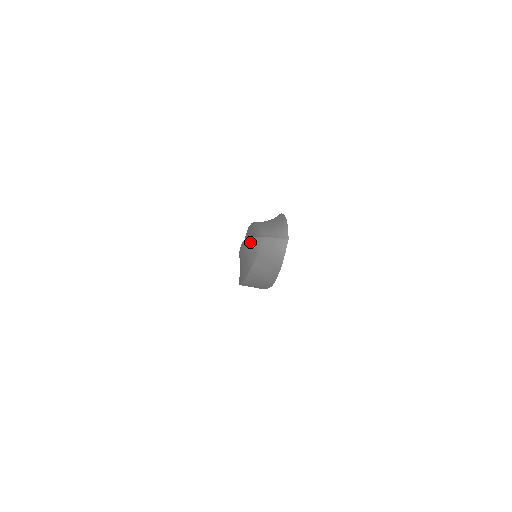
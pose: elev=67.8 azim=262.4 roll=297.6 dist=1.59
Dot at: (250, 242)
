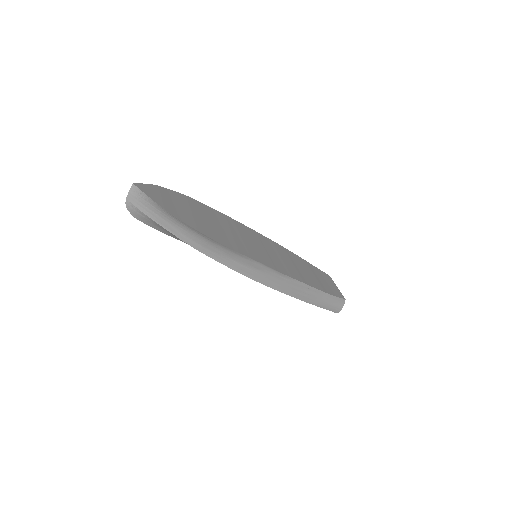
Dot at: (144, 220)
